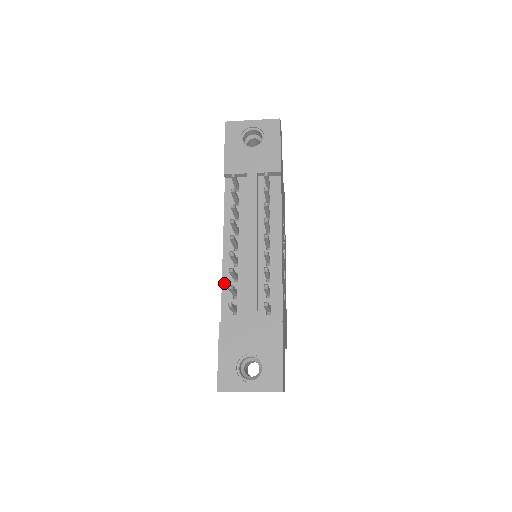
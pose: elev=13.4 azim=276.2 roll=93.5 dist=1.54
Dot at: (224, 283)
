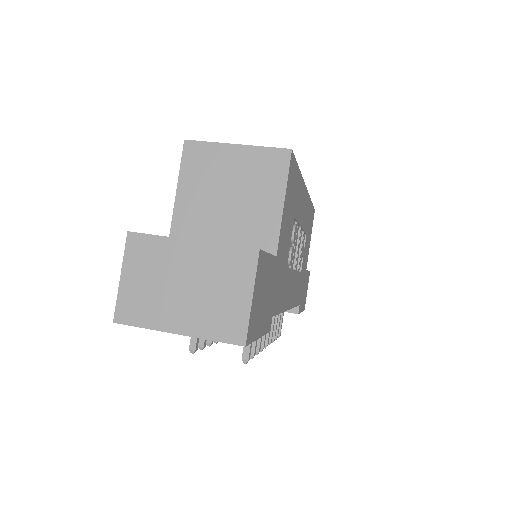
Dot at: occluded
